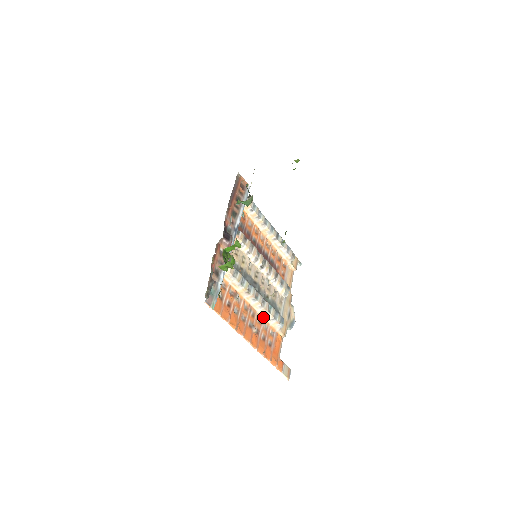
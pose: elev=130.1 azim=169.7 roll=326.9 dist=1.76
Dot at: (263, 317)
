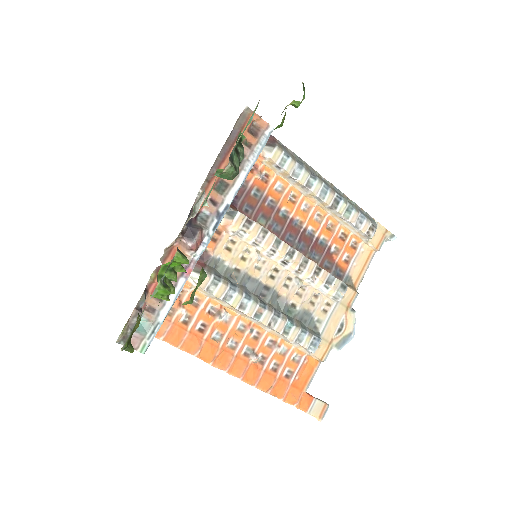
Dot at: (279, 337)
